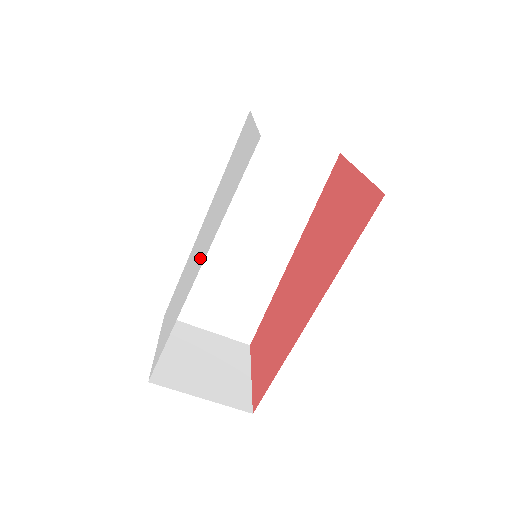
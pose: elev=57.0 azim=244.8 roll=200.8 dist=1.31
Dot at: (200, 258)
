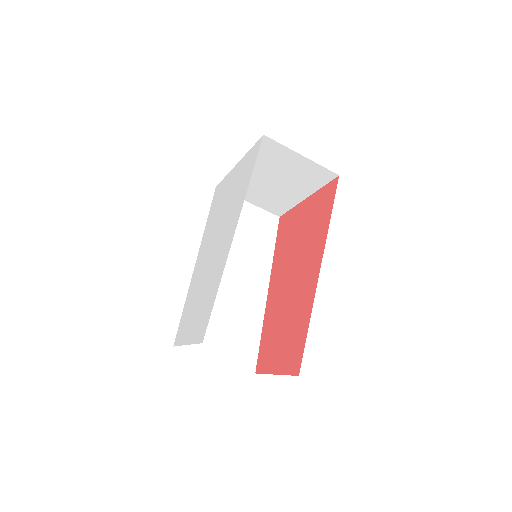
Dot at: (227, 232)
